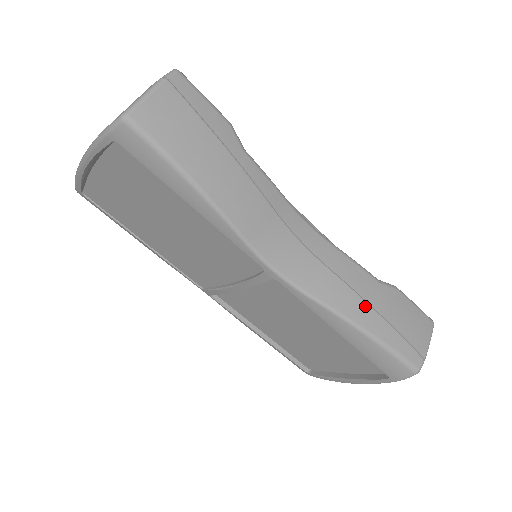
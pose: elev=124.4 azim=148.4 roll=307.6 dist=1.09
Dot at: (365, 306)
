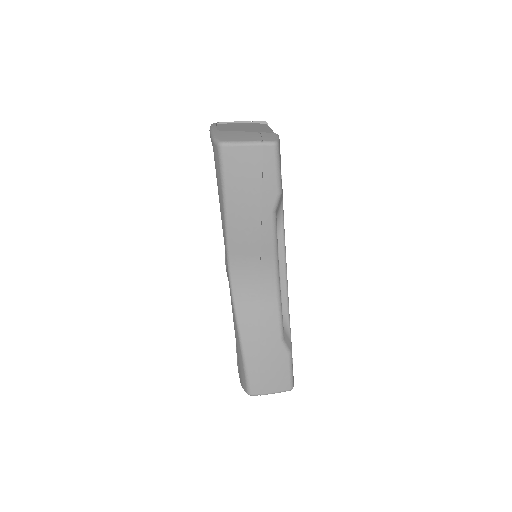
Dot at: (257, 341)
